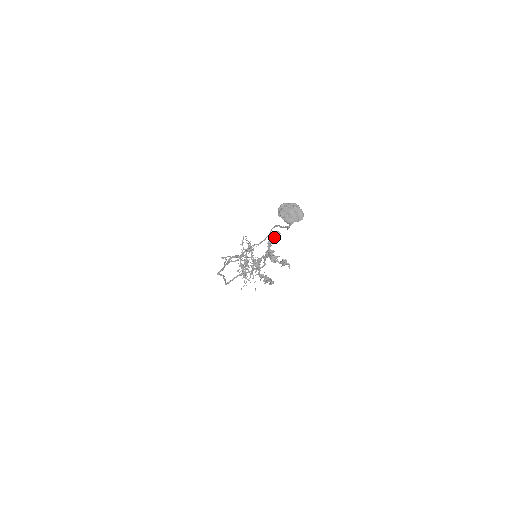
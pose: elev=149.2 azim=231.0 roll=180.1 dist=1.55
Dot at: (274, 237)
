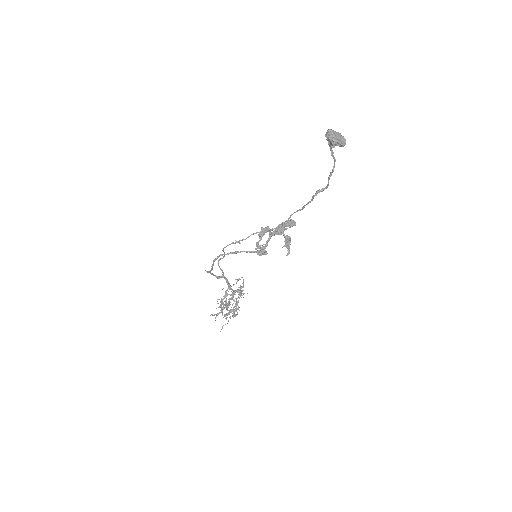
Dot at: (289, 224)
